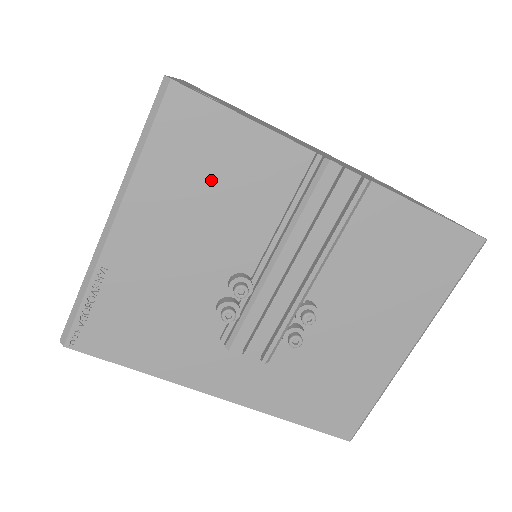
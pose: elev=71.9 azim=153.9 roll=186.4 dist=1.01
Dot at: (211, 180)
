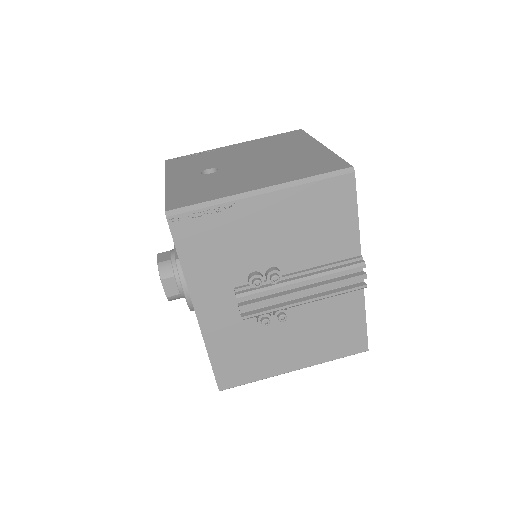
Dot at: (318, 222)
